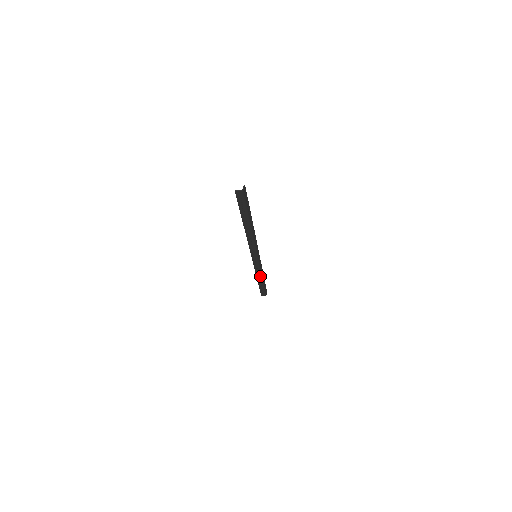
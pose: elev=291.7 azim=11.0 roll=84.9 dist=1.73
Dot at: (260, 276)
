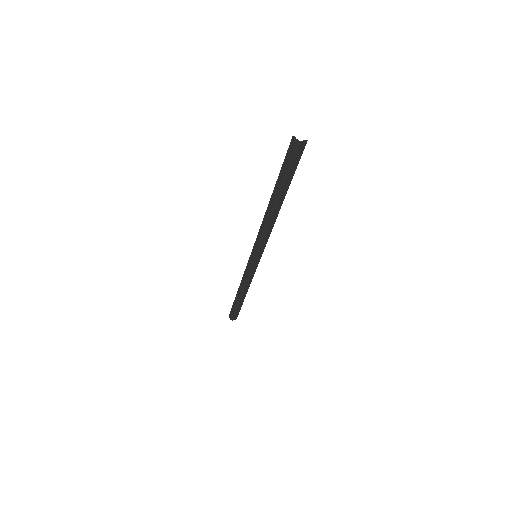
Dot at: (243, 288)
